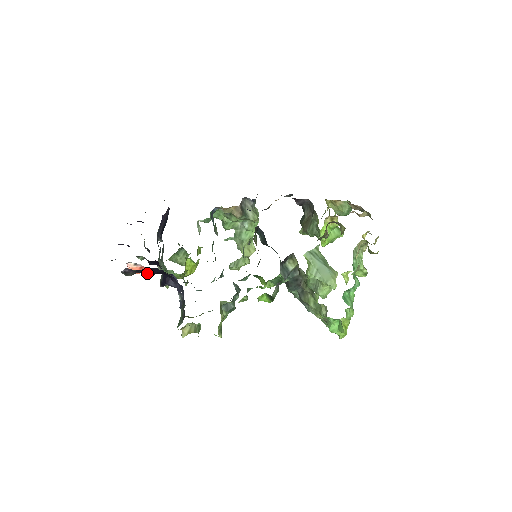
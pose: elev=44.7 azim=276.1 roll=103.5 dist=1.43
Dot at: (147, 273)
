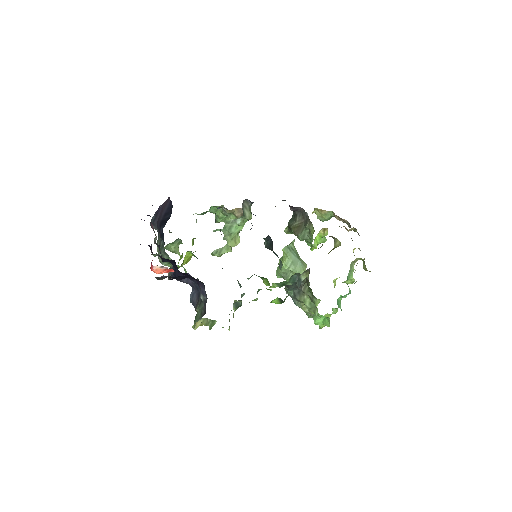
Dot at: (179, 278)
